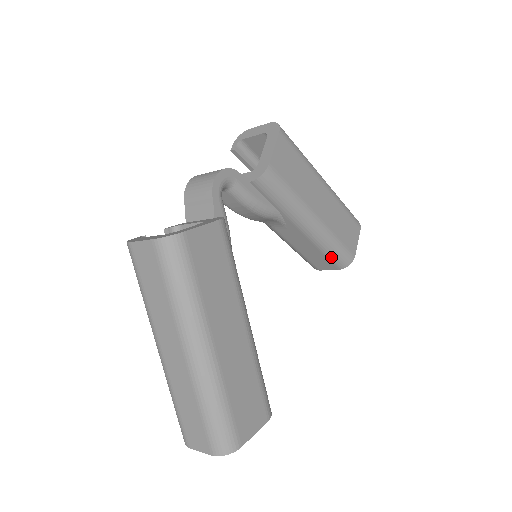
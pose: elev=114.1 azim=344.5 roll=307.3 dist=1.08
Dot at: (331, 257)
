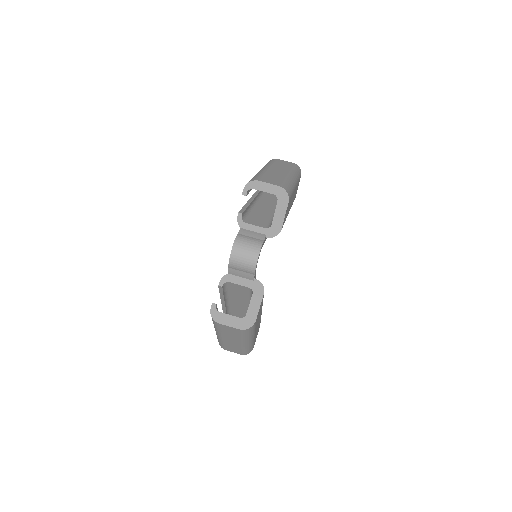
Dot at: occluded
